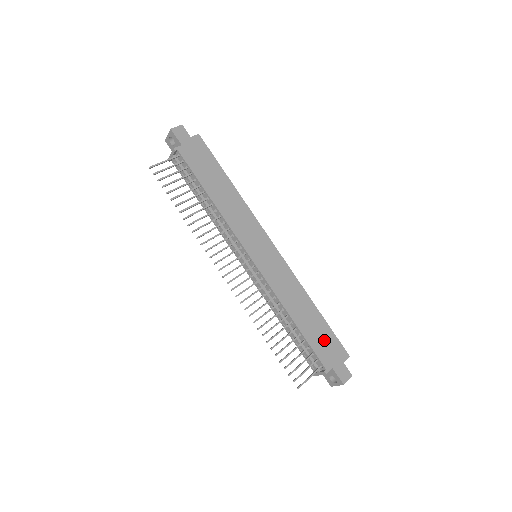
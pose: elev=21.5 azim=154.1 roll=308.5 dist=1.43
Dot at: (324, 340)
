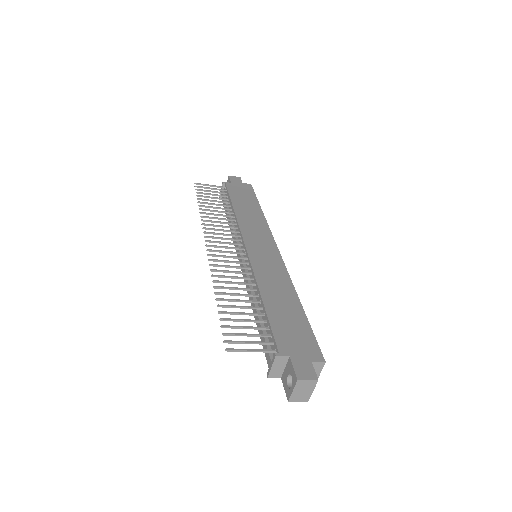
Dot at: (294, 330)
